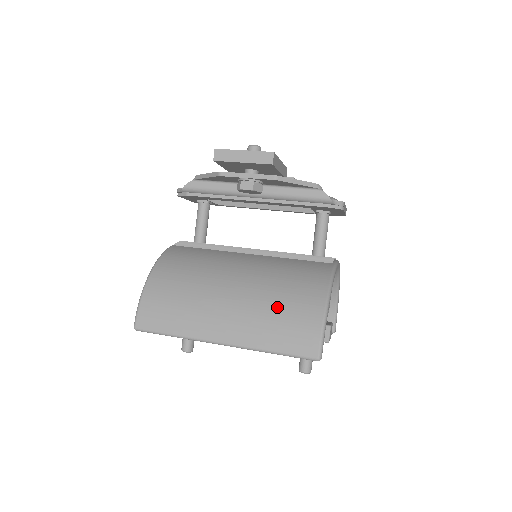
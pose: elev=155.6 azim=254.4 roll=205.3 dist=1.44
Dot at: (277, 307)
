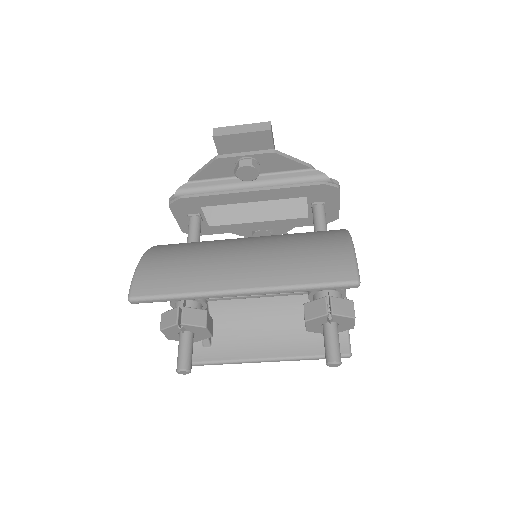
Dot at: (297, 248)
